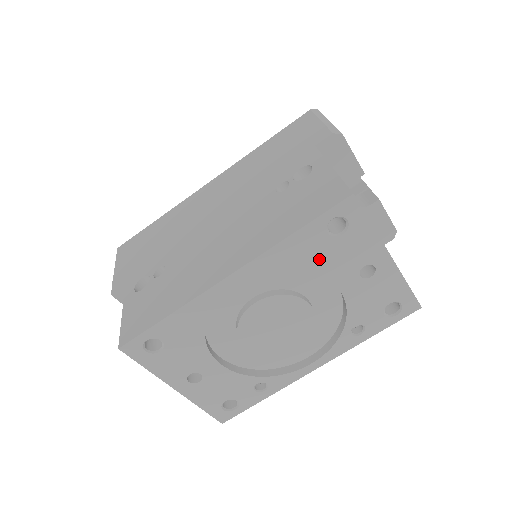
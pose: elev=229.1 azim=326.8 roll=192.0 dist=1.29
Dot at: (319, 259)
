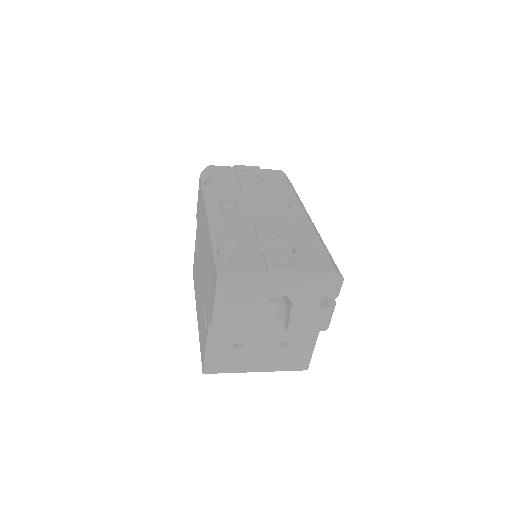
Dot at: occluded
